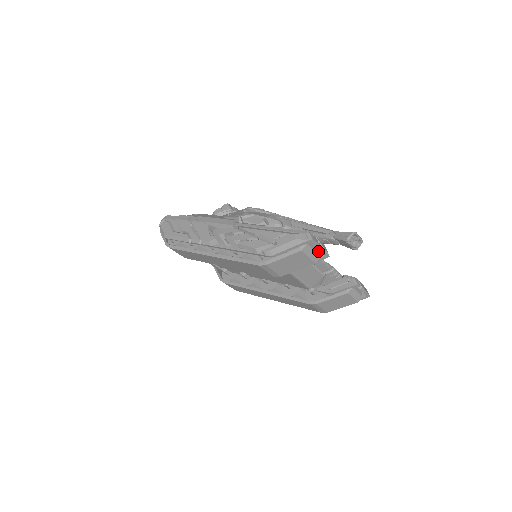
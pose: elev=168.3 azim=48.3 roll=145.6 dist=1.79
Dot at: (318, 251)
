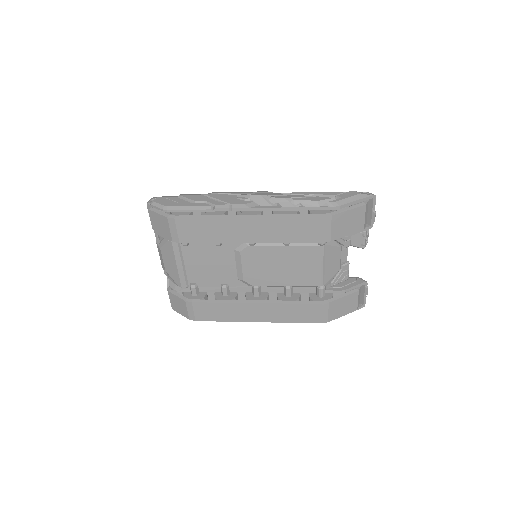
Dot at: occluded
